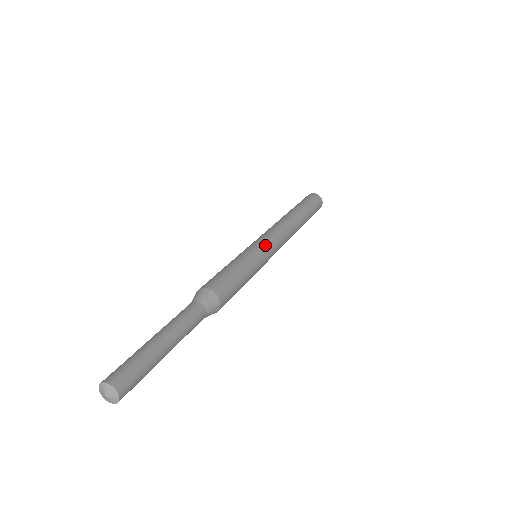
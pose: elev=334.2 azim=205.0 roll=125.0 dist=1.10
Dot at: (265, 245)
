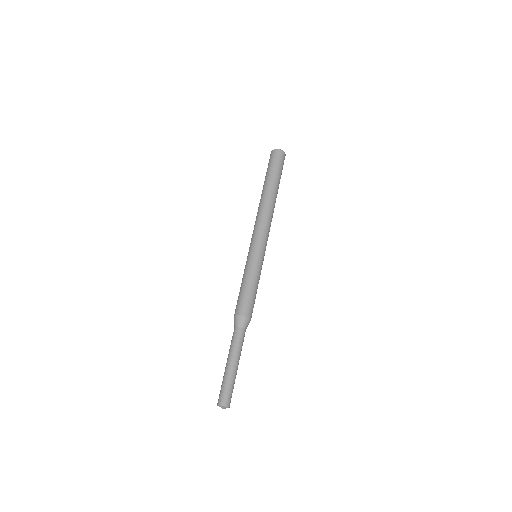
Dot at: (264, 251)
